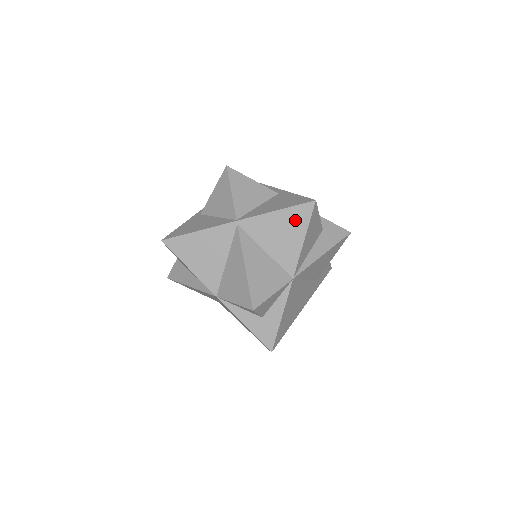
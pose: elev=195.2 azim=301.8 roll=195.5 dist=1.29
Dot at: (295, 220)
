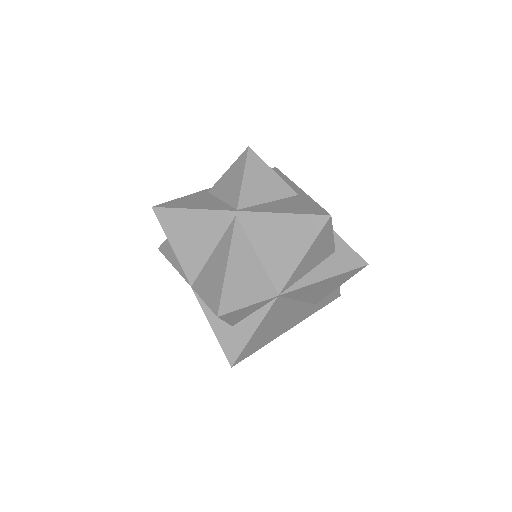
Dot at: (301, 230)
